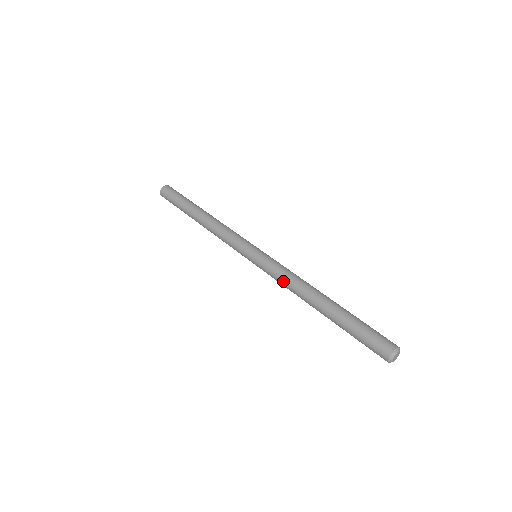
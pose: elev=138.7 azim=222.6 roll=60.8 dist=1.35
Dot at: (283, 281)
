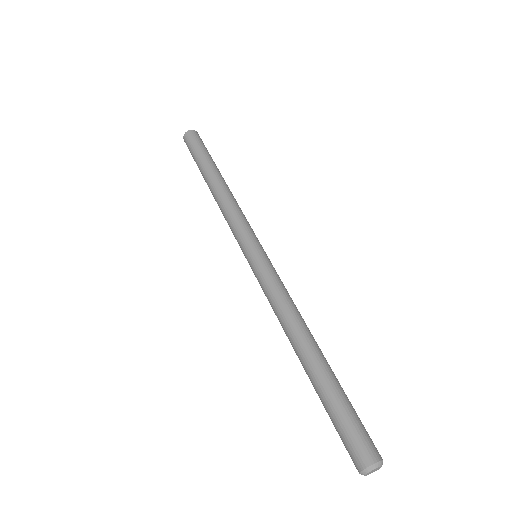
Dot at: (277, 299)
